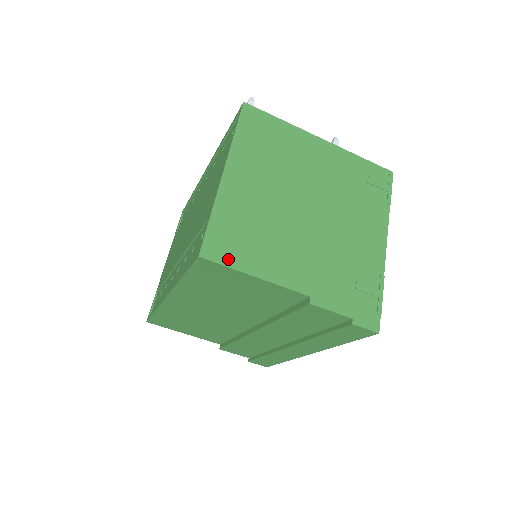
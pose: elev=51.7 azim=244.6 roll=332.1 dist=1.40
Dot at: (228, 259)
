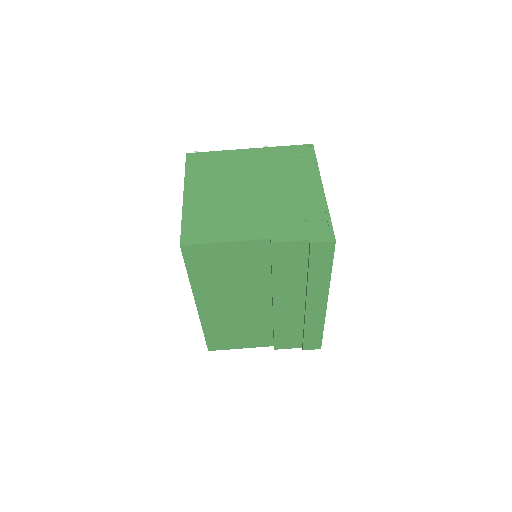
Dot at: (201, 239)
